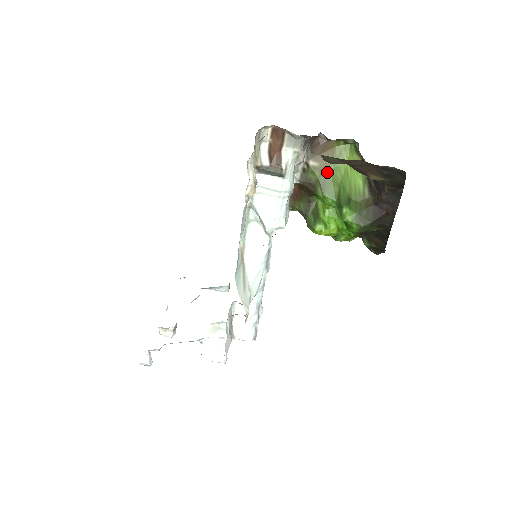
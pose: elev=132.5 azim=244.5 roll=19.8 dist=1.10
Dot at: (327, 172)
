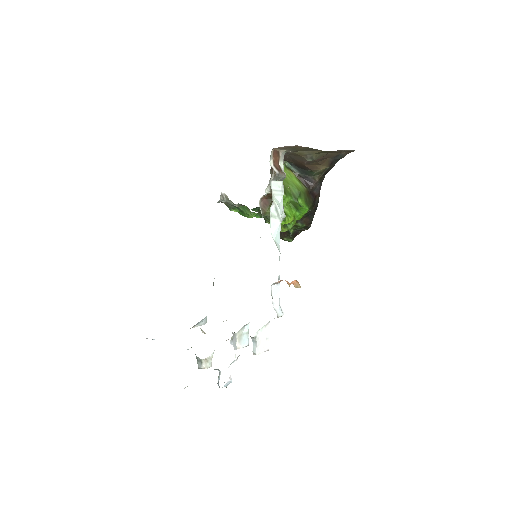
Dot at: occluded
